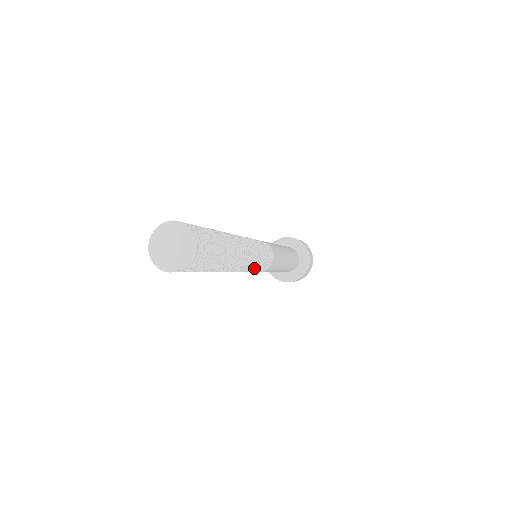
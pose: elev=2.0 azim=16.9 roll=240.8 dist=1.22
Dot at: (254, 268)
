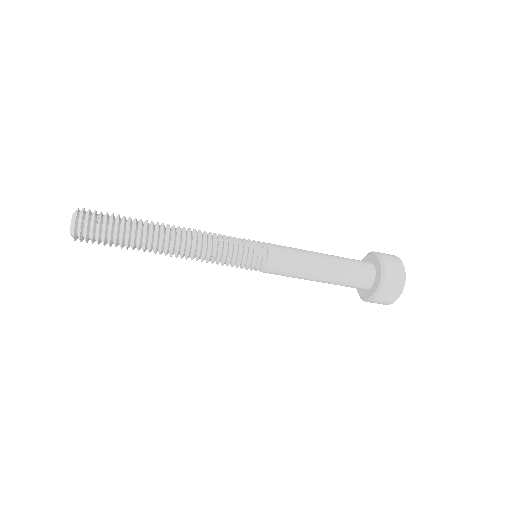
Dot at: (225, 255)
